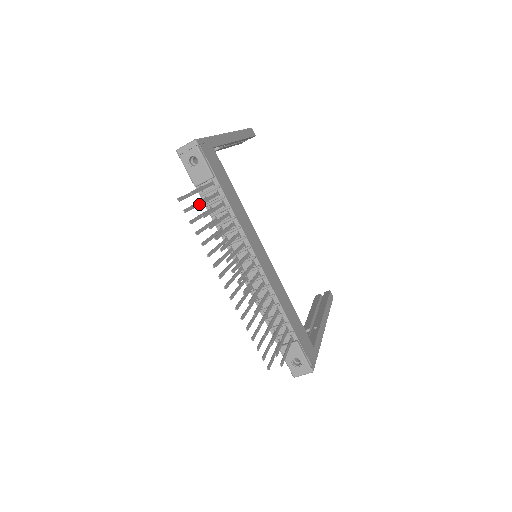
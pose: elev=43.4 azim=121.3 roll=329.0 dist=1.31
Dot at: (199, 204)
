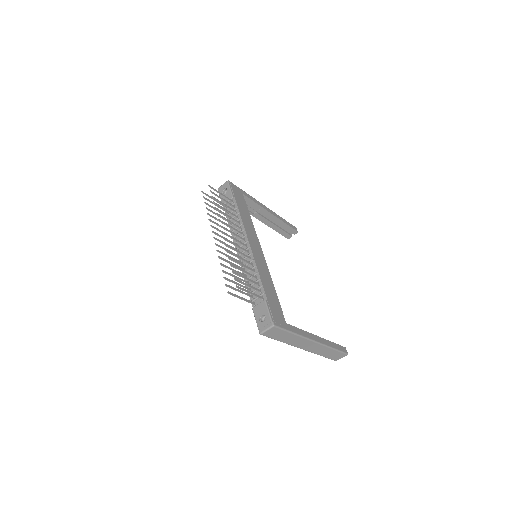
Dot at: (212, 192)
